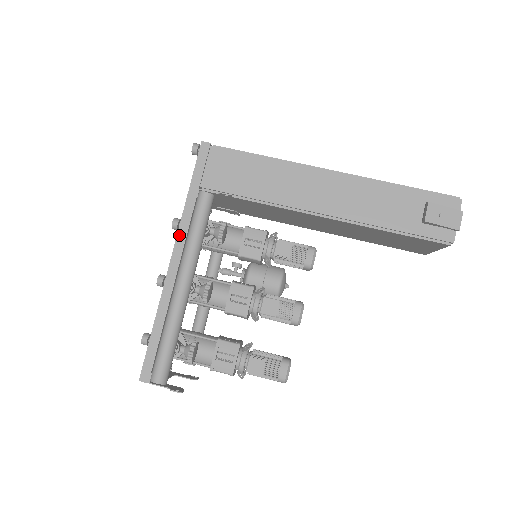
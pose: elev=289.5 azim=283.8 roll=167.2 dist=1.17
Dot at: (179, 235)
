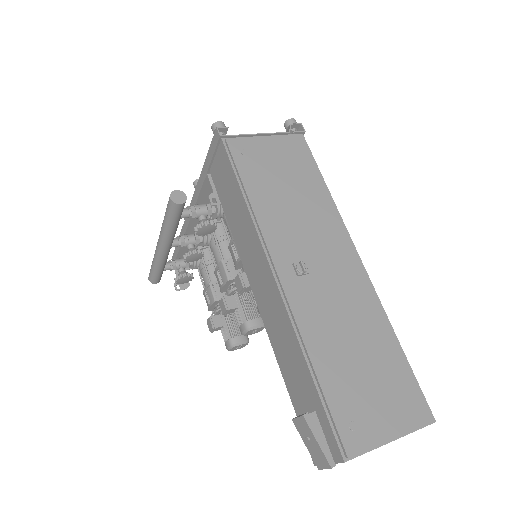
Dot at: (194, 197)
